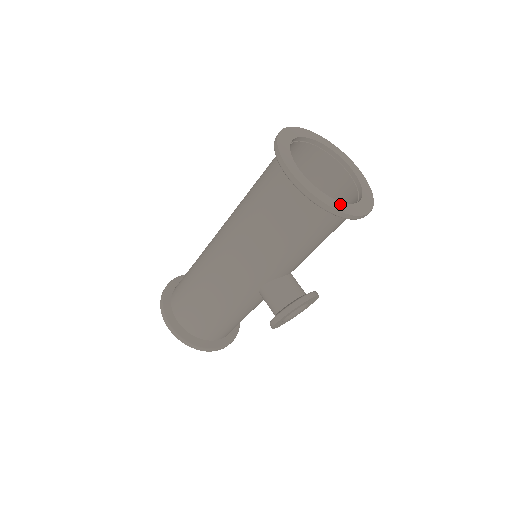
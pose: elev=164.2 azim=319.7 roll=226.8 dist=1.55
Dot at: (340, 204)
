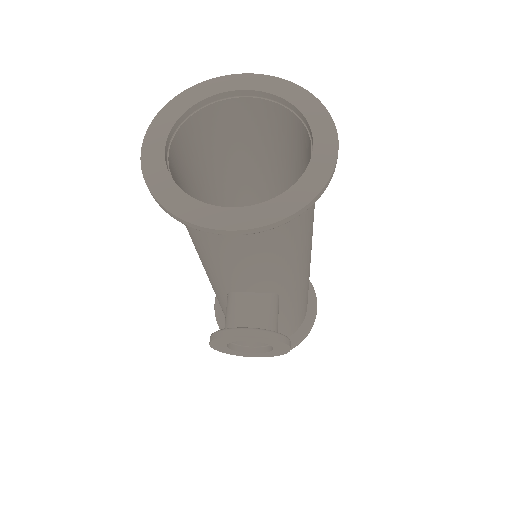
Dot at: (189, 202)
